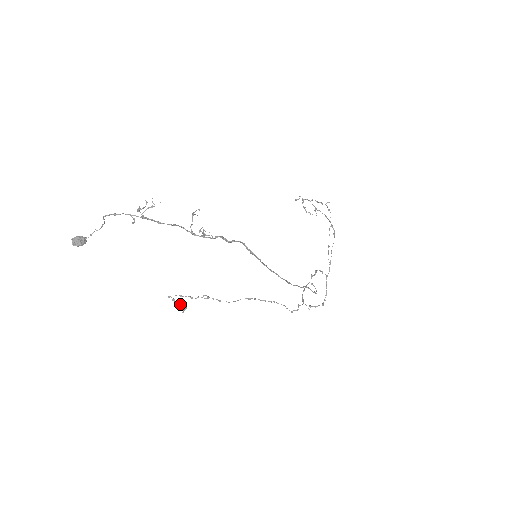
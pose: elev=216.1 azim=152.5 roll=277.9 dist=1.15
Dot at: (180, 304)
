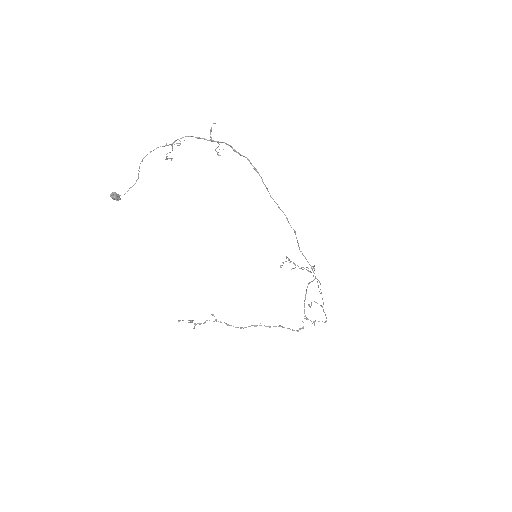
Dot at: (190, 321)
